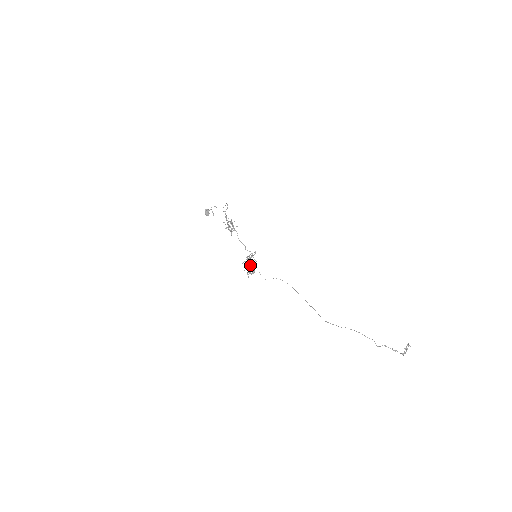
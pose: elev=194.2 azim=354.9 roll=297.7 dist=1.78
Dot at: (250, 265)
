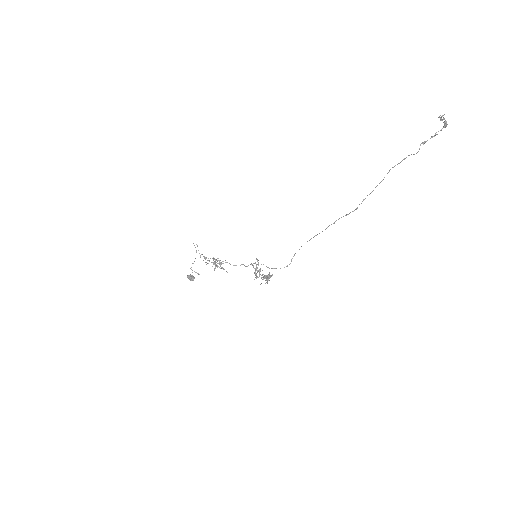
Dot at: (262, 274)
